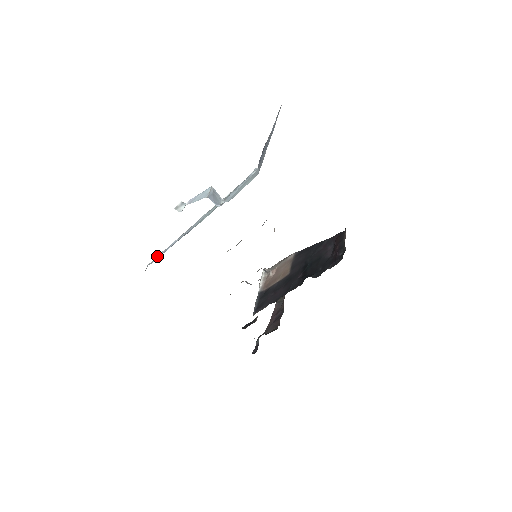
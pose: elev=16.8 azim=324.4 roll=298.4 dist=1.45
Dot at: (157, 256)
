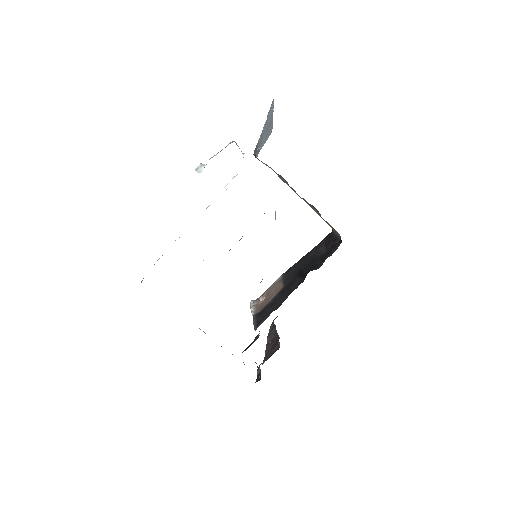
Dot at: occluded
